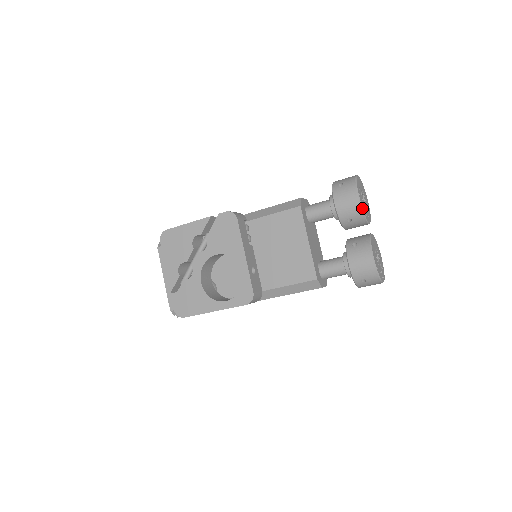
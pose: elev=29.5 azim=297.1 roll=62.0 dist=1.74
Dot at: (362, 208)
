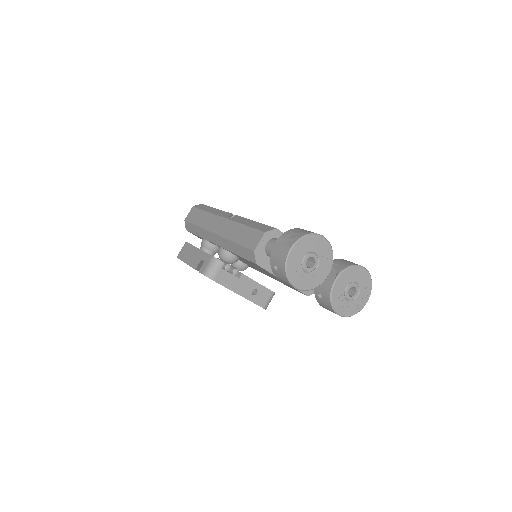
Dot at: (306, 290)
